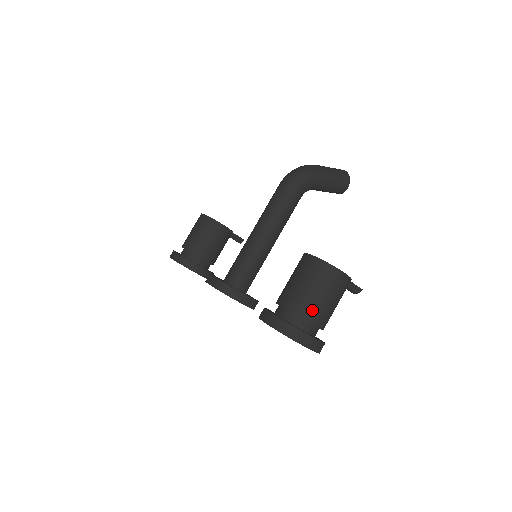
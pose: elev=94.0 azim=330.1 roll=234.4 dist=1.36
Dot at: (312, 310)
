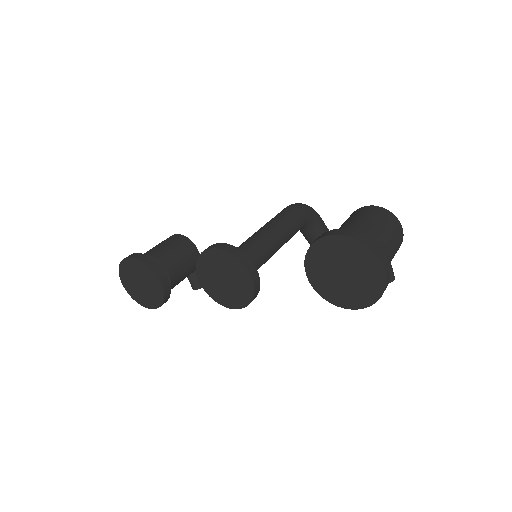
Dot at: (381, 240)
